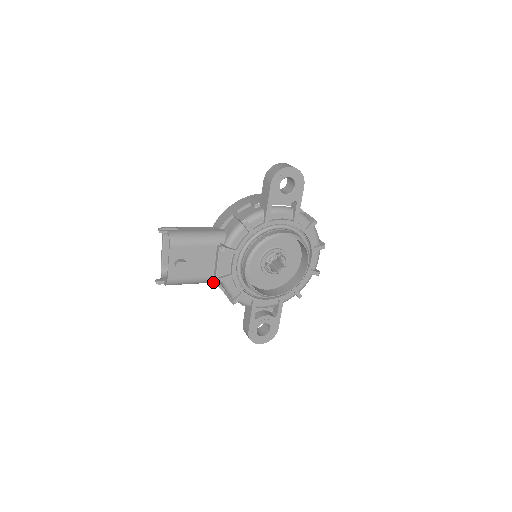
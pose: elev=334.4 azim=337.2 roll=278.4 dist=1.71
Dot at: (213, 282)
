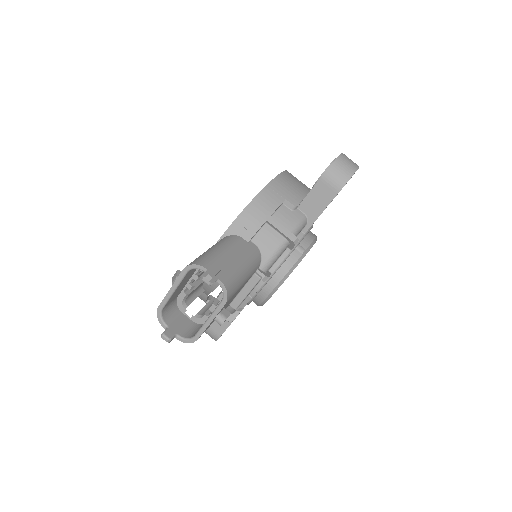
Dot at: occluded
